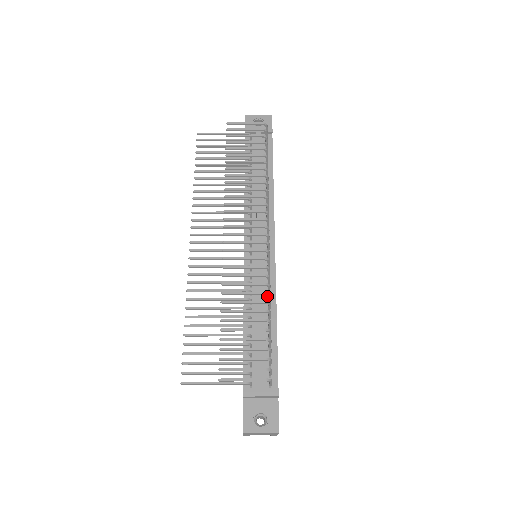
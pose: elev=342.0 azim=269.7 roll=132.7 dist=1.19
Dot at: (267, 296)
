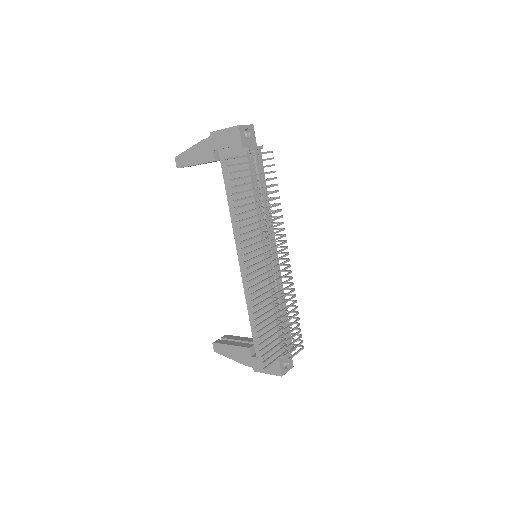
Dot at: occluded
